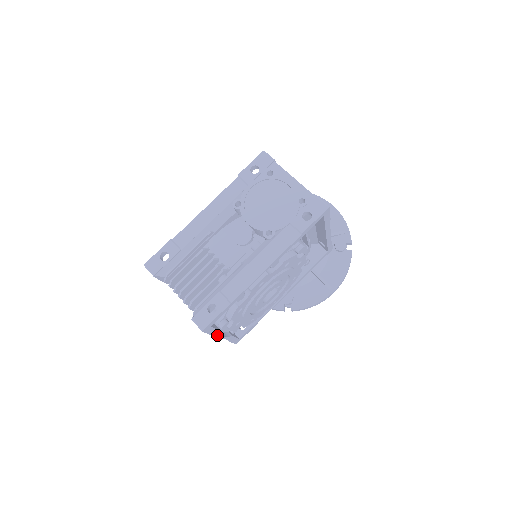
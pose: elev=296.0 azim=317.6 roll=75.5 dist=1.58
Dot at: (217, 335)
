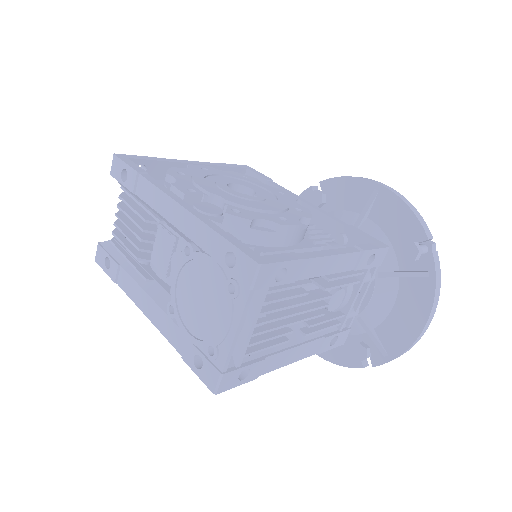
Dot at: occluded
